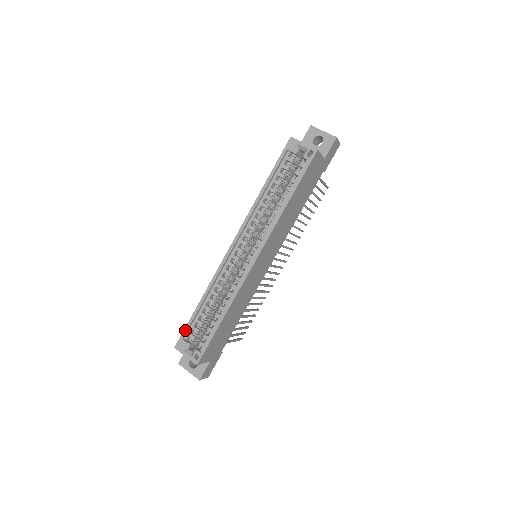
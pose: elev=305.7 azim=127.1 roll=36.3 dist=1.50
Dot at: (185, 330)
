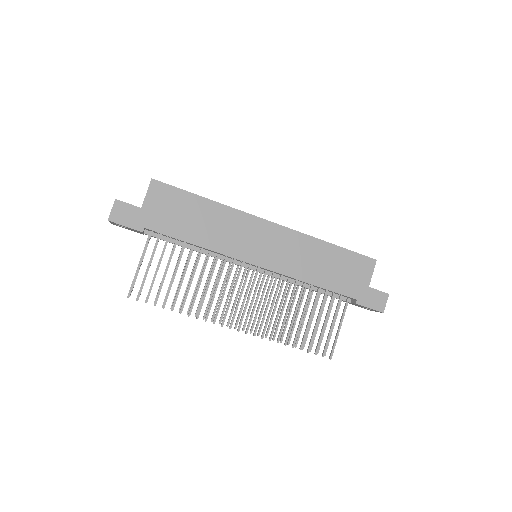
Dot at: occluded
